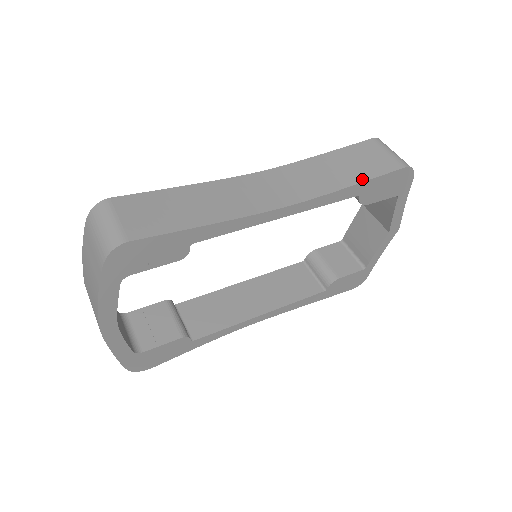
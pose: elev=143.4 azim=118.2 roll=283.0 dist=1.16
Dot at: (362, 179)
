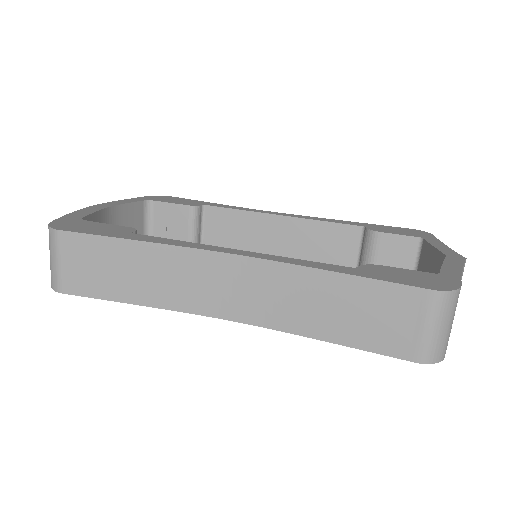
Dot at: (344, 341)
